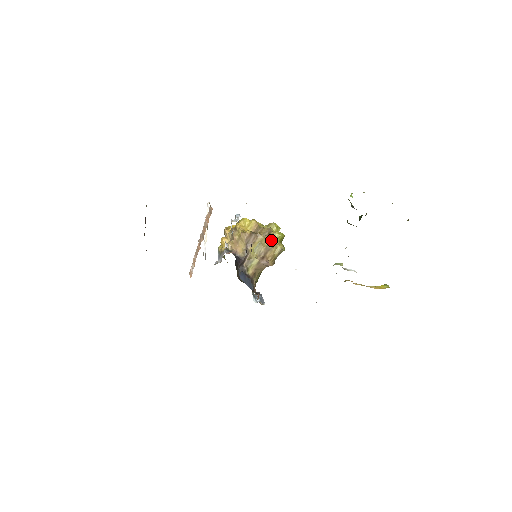
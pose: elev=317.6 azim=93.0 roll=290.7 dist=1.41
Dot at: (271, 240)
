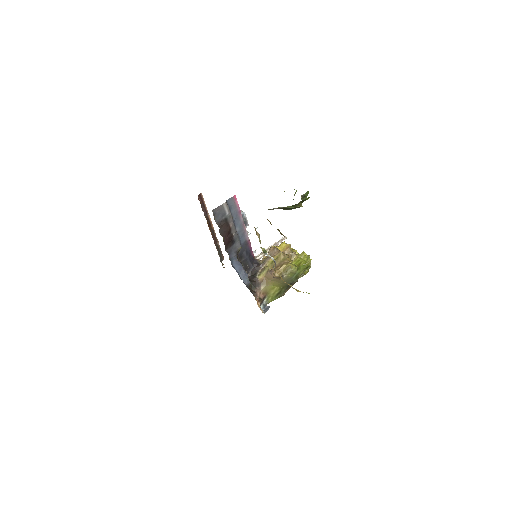
Dot at: (286, 258)
